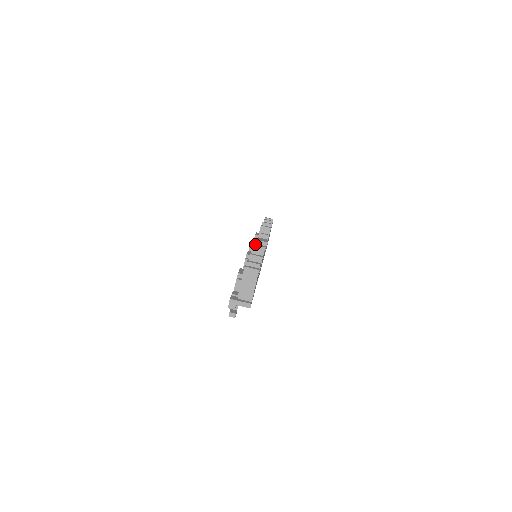
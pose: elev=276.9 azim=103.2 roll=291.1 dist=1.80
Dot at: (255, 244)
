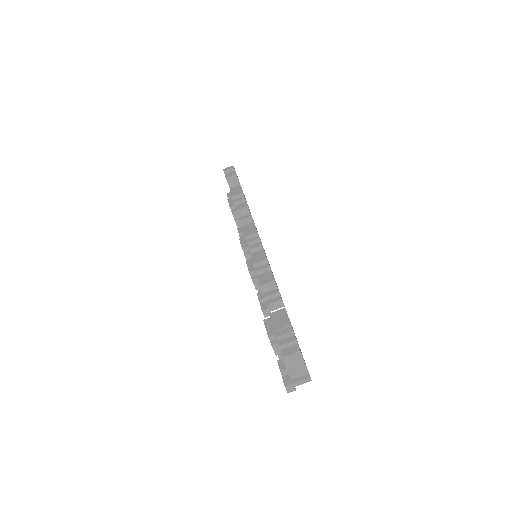
Dot at: (260, 282)
